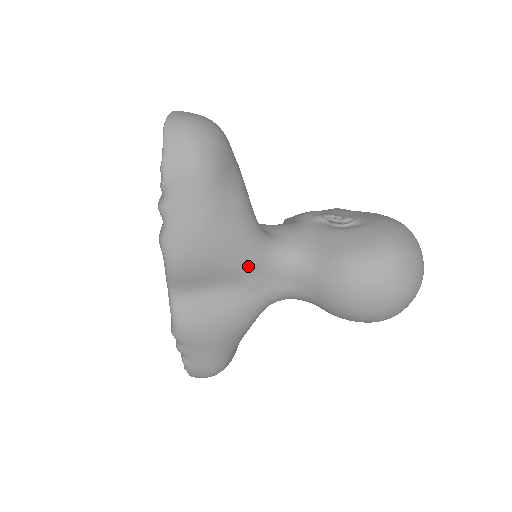
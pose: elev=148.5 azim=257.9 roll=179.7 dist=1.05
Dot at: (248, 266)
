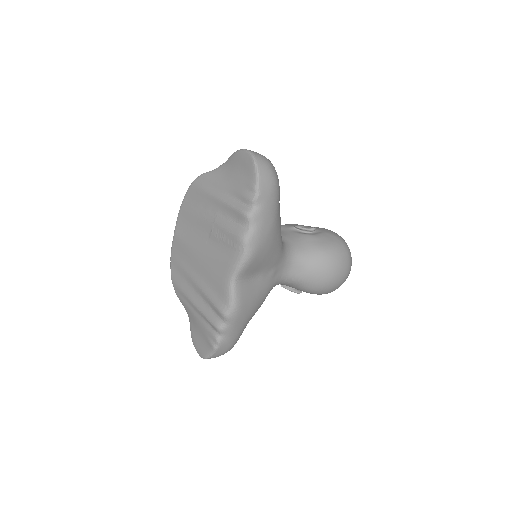
Dot at: (277, 258)
